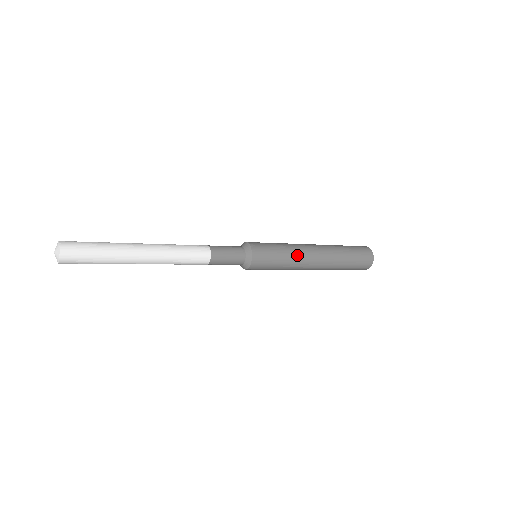
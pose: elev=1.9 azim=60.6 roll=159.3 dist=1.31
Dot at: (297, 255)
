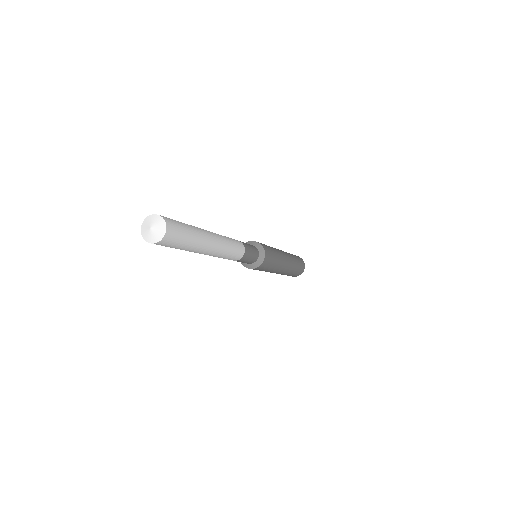
Dot at: (278, 251)
